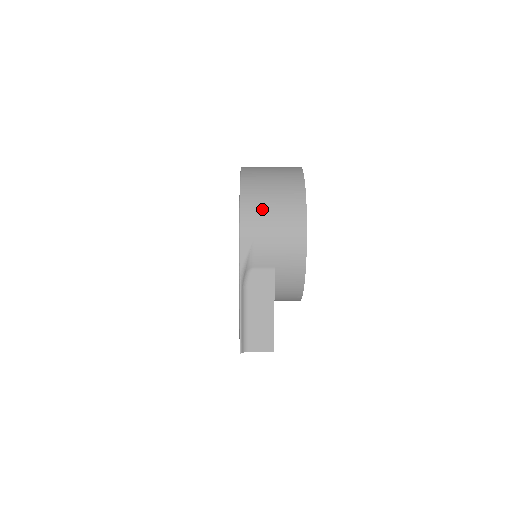
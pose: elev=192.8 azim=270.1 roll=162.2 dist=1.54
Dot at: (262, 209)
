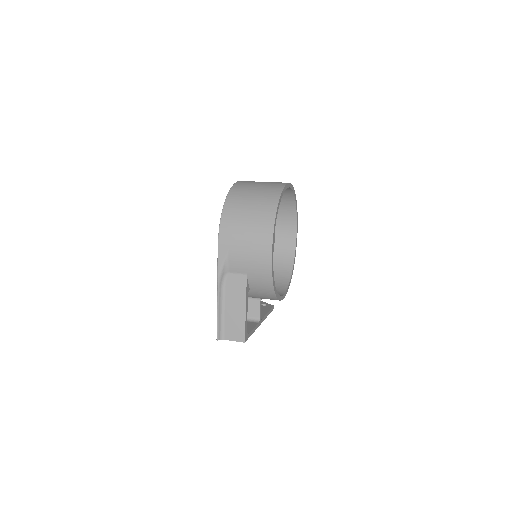
Dot at: (237, 224)
